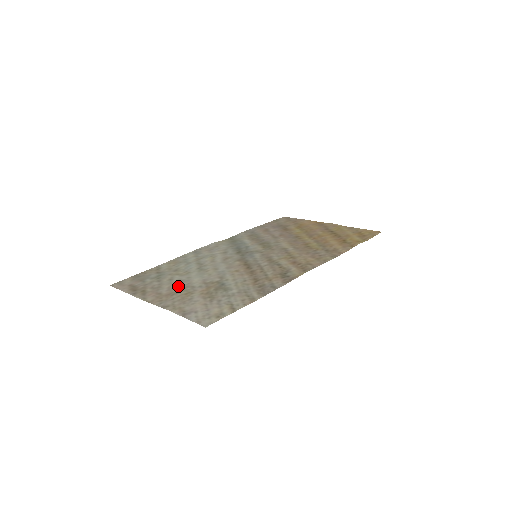
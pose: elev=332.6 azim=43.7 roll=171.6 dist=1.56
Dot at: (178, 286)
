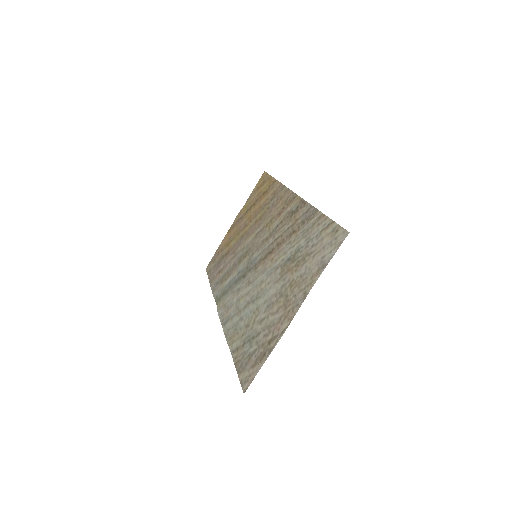
Dot at: (275, 304)
